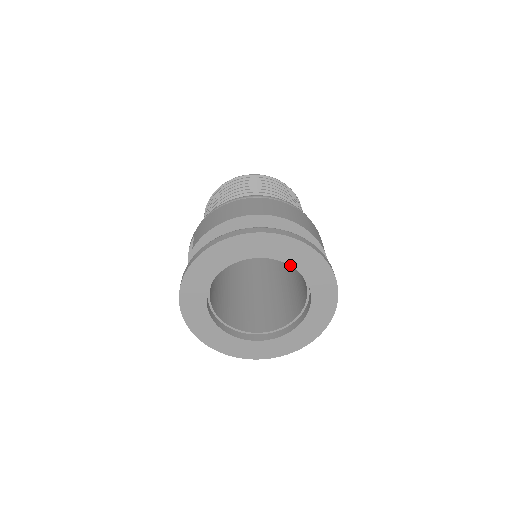
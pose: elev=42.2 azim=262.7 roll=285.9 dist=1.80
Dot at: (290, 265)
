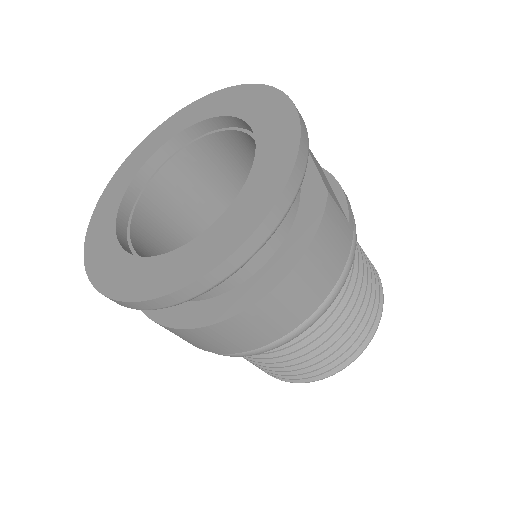
Dot at: (204, 120)
